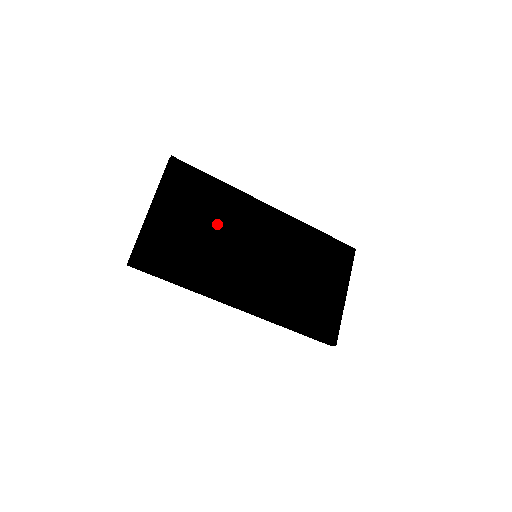
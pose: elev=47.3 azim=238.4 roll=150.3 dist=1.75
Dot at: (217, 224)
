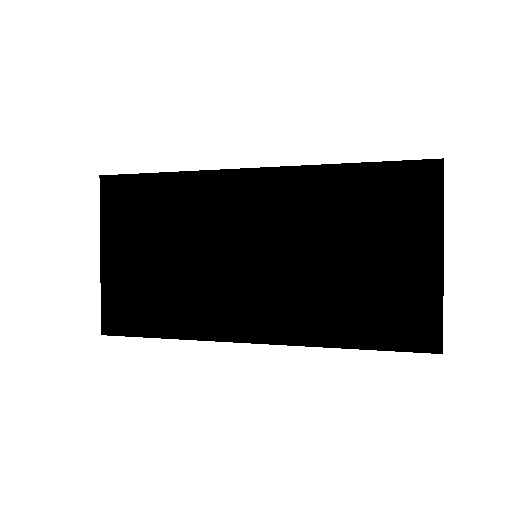
Dot at: (183, 238)
